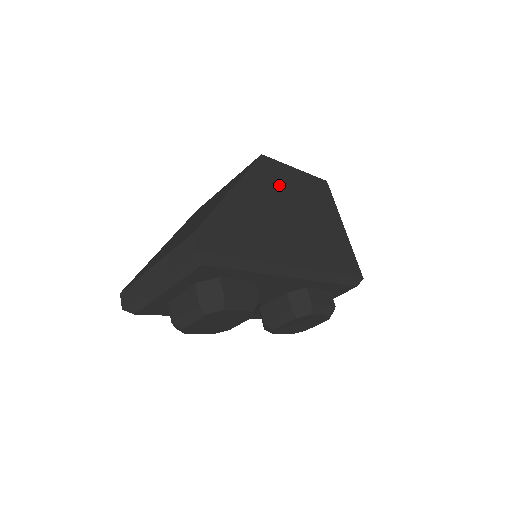
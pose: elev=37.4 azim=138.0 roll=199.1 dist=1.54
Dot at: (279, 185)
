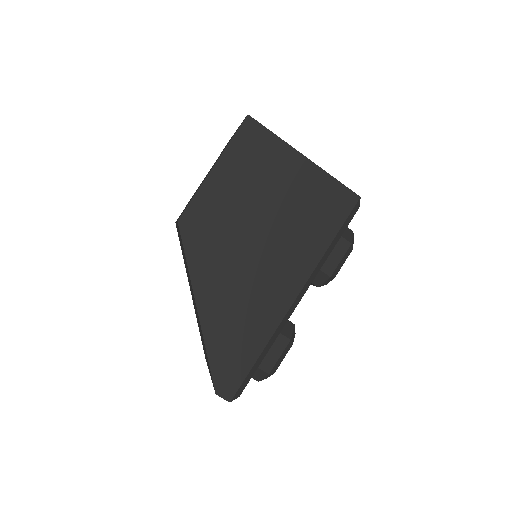
Dot at: (219, 230)
